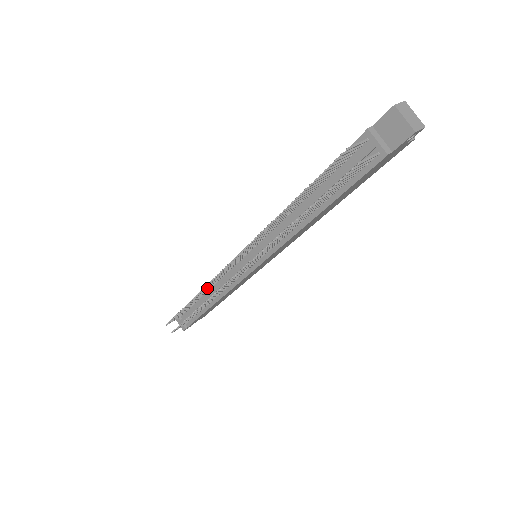
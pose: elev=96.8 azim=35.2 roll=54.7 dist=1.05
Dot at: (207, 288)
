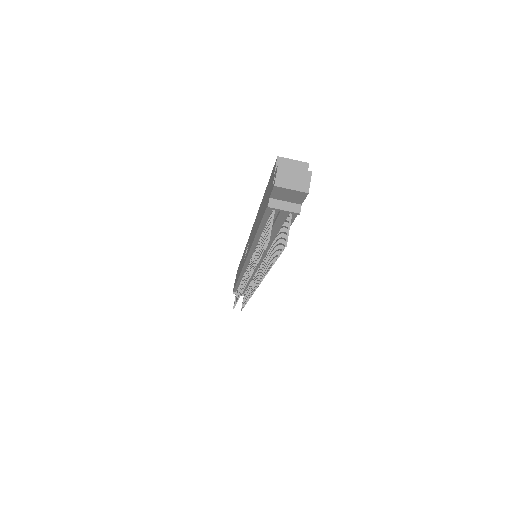
Dot at: occluded
